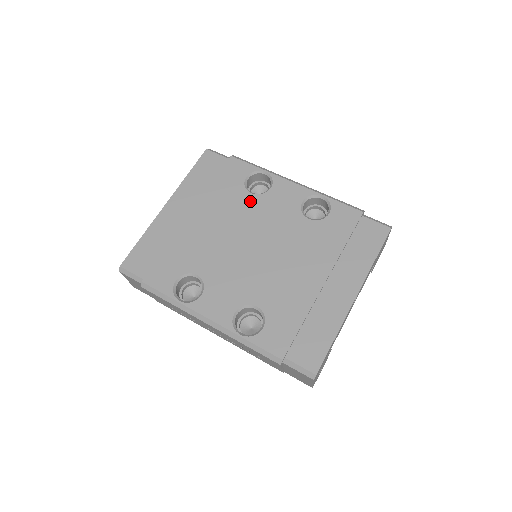
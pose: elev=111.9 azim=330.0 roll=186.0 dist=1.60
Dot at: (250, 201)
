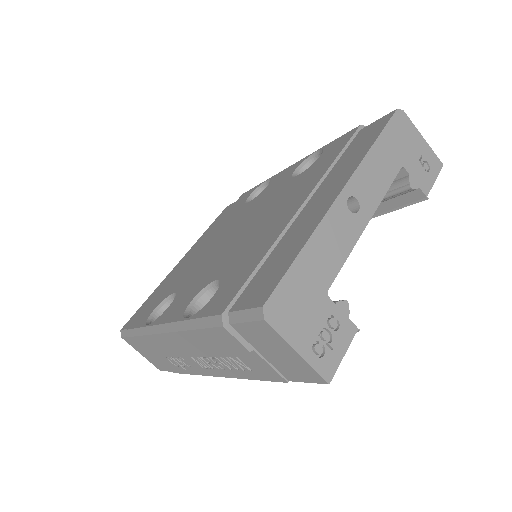
Dot at: (245, 207)
